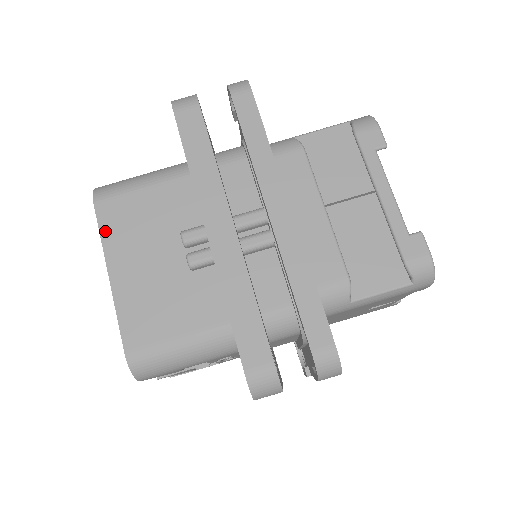
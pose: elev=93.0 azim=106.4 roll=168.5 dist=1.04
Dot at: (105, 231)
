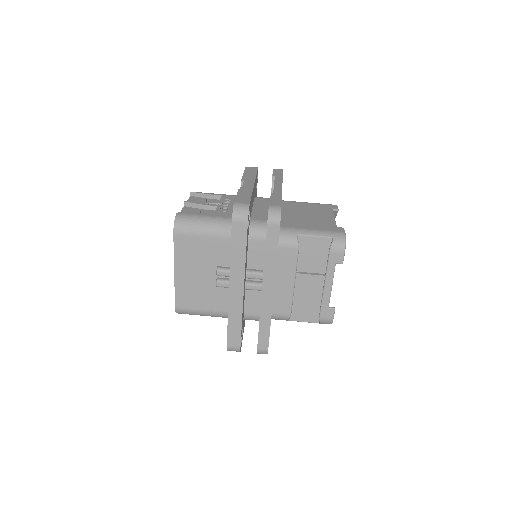
Dot at: (177, 250)
